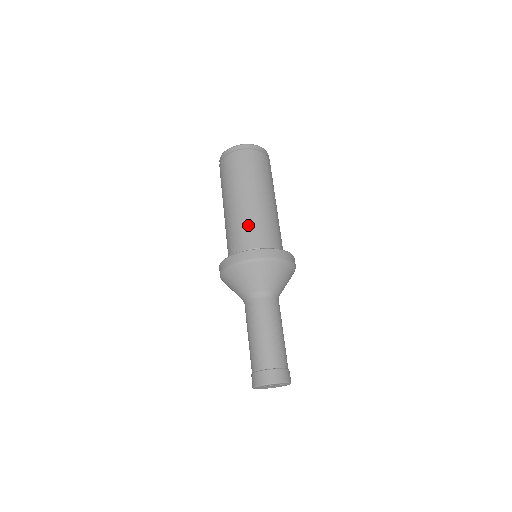
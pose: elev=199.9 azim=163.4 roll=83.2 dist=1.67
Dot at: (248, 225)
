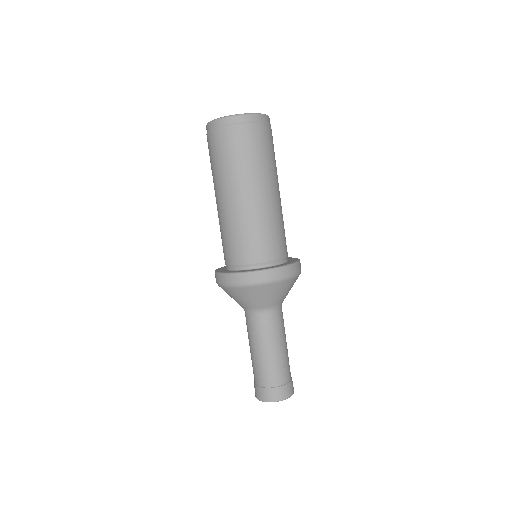
Dot at: (226, 236)
